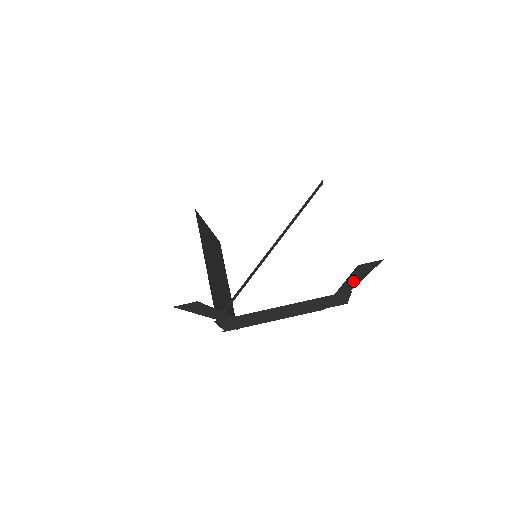
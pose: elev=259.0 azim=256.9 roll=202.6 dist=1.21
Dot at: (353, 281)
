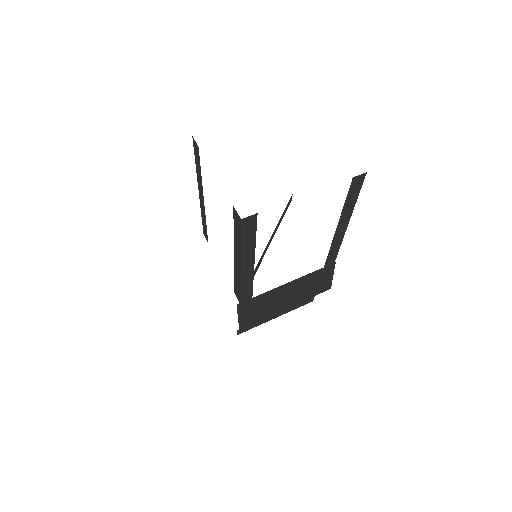
Dot at: (342, 228)
